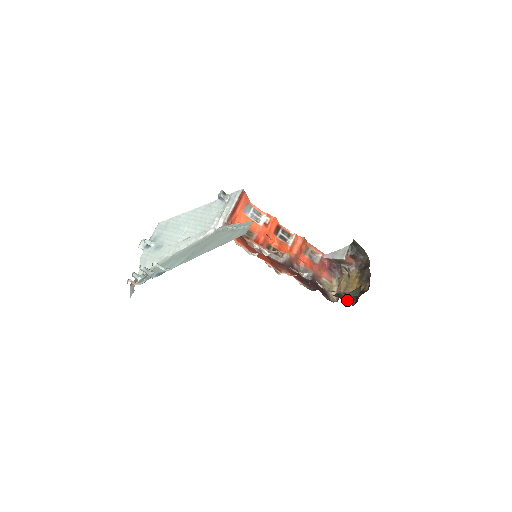
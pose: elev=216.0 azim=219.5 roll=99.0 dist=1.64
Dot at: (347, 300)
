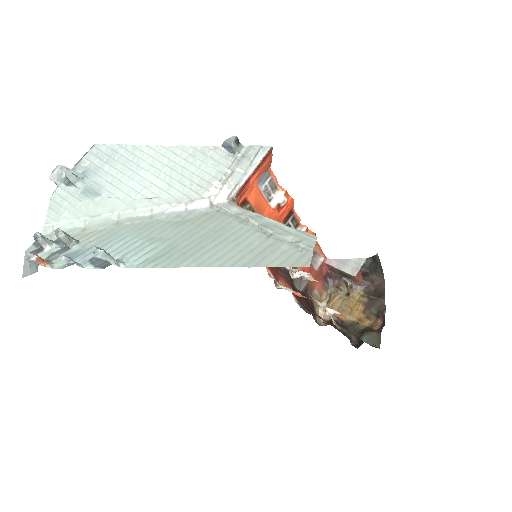
Dot at: (347, 335)
